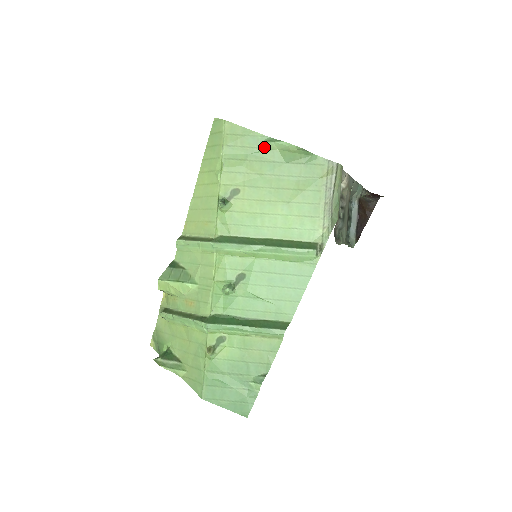
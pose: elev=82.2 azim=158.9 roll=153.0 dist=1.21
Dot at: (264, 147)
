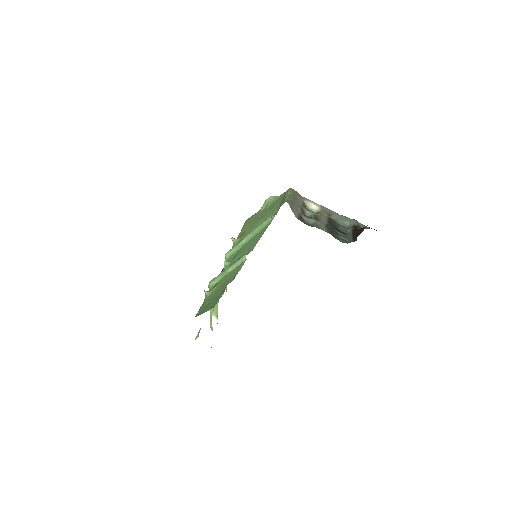
Dot at: occluded
